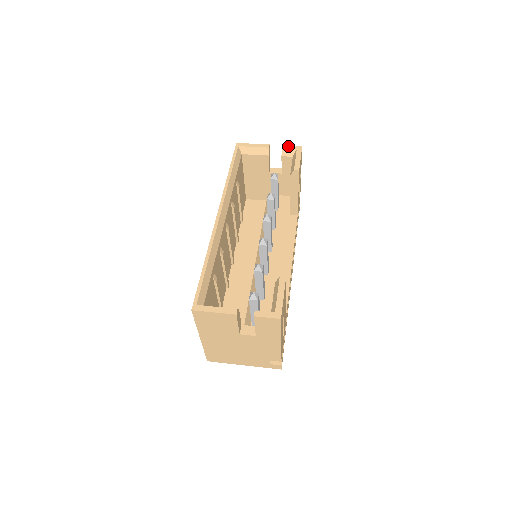
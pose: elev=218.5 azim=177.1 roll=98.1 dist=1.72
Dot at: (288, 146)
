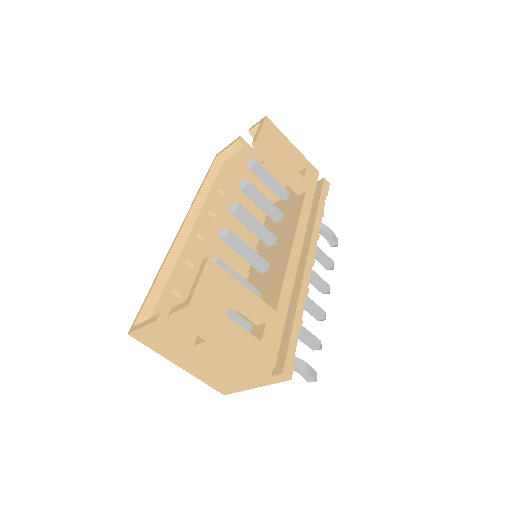
Dot at: (254, 125)
